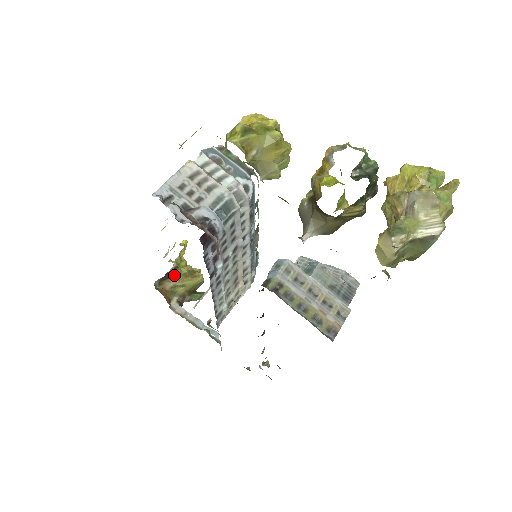
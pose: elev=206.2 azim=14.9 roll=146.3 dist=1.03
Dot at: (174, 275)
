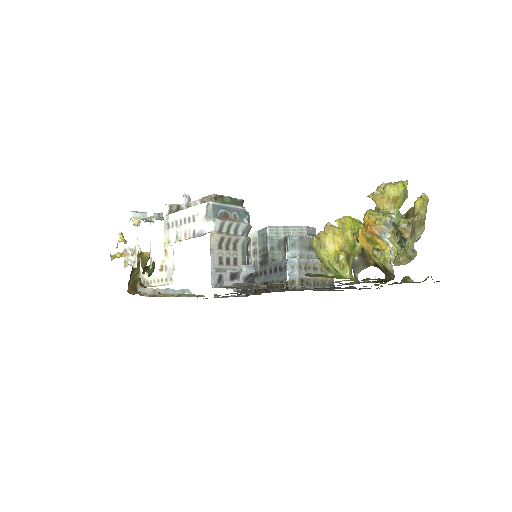
Dot at: (133, 271)
